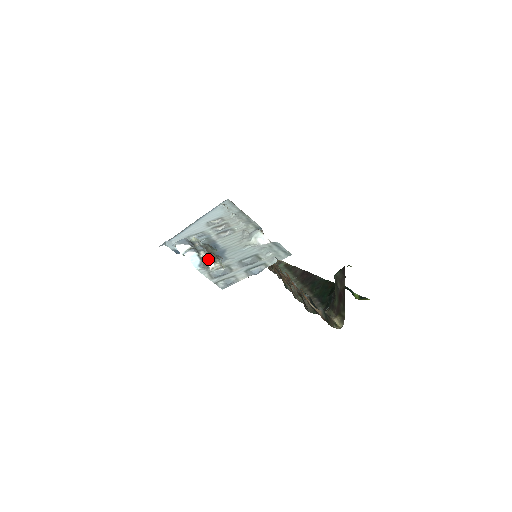
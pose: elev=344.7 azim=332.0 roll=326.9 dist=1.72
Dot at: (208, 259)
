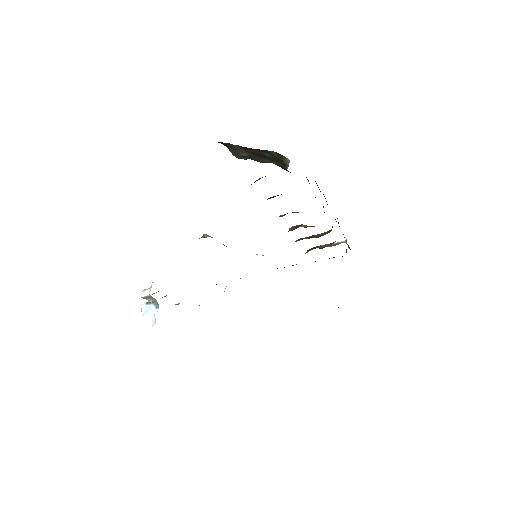
Dot at: (141, 293)
